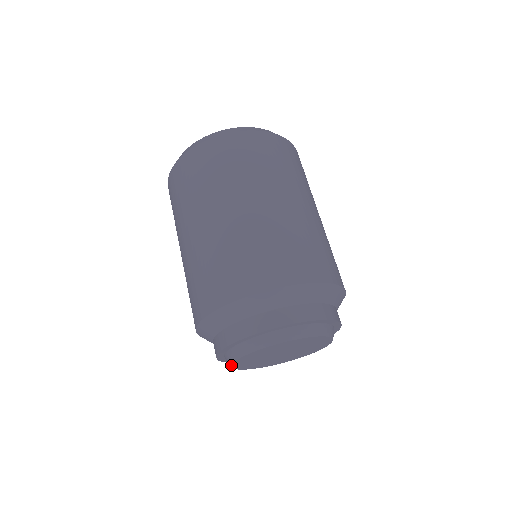
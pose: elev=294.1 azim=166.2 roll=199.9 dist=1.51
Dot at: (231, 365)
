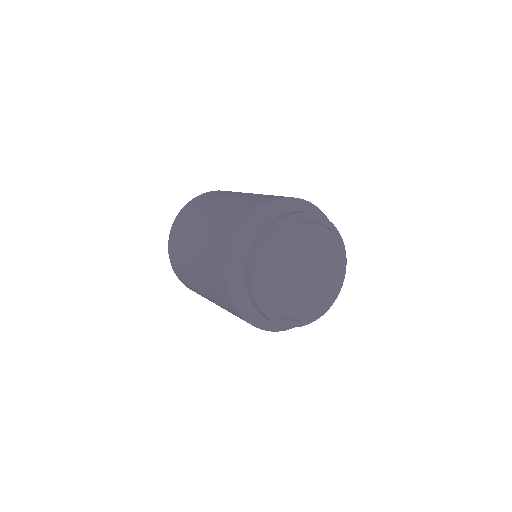
Dot at: (292, 232)
